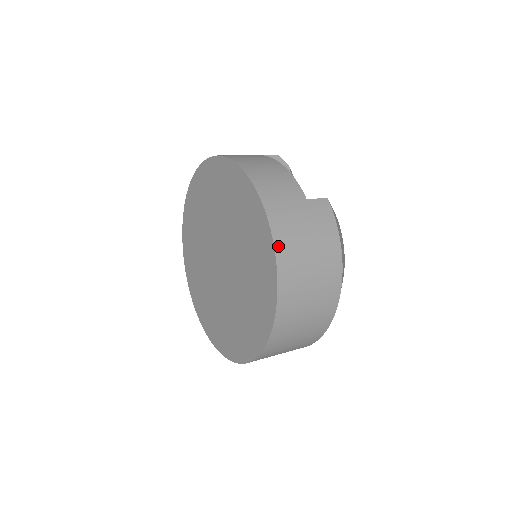
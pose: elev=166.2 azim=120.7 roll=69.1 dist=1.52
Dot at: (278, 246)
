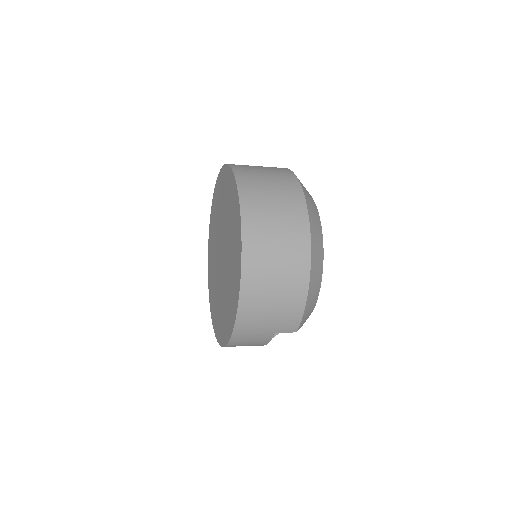
Dot at: (236, 171)
